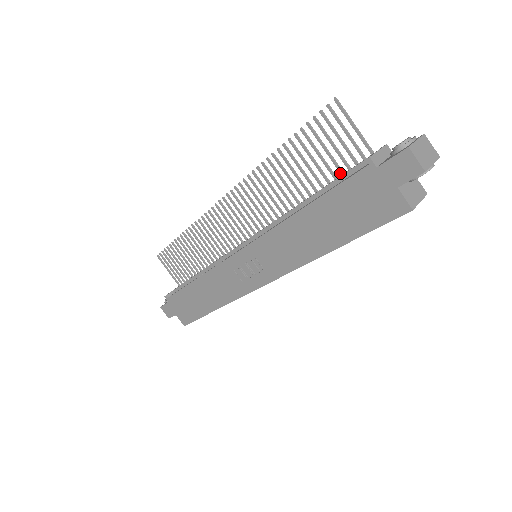
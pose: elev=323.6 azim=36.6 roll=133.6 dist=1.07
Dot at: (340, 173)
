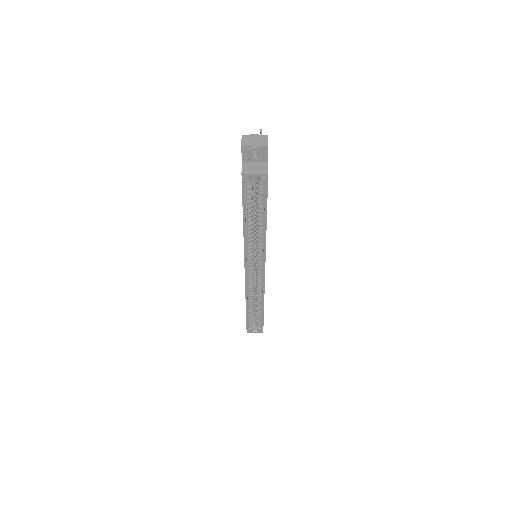
Dot at: occluded
